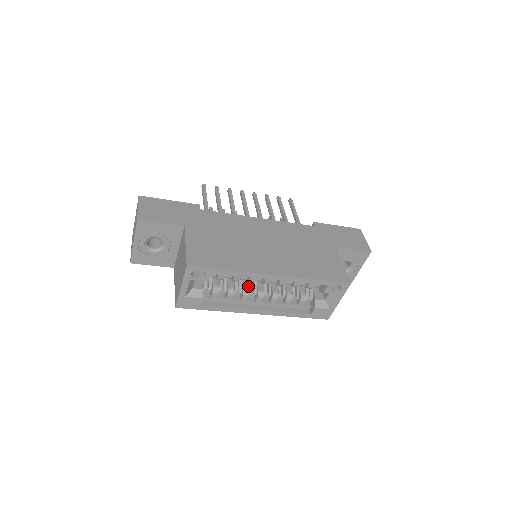
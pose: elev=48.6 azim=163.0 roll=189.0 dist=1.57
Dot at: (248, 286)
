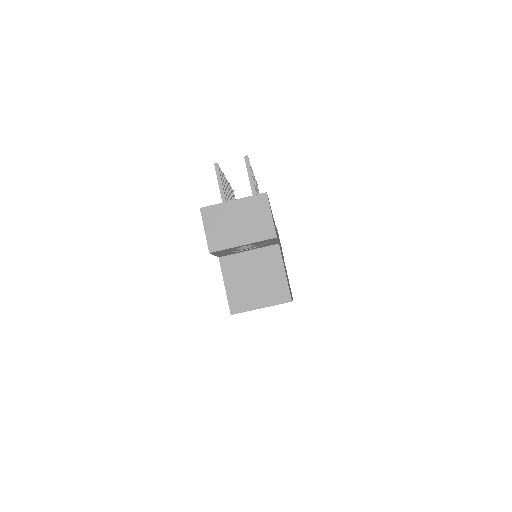
Dot at: occluded
